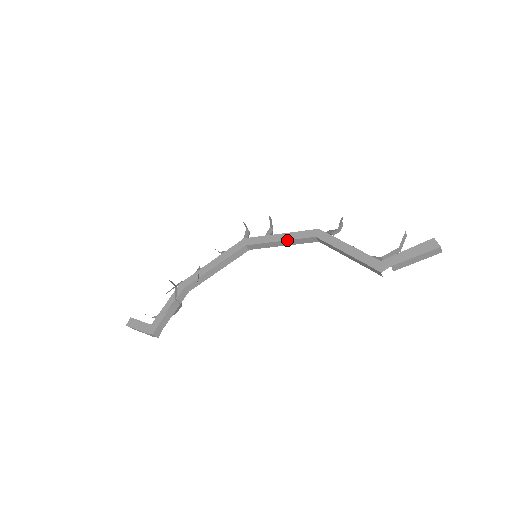
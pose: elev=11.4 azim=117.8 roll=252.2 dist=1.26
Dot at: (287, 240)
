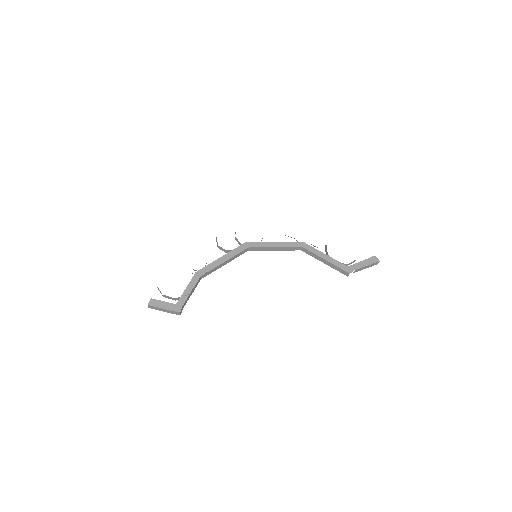
Dot at: (282, 247)
